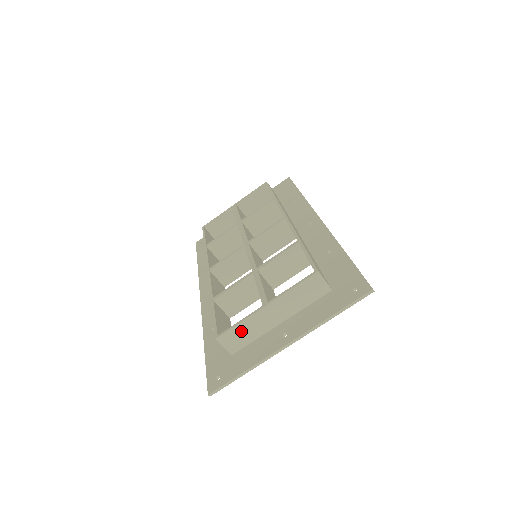
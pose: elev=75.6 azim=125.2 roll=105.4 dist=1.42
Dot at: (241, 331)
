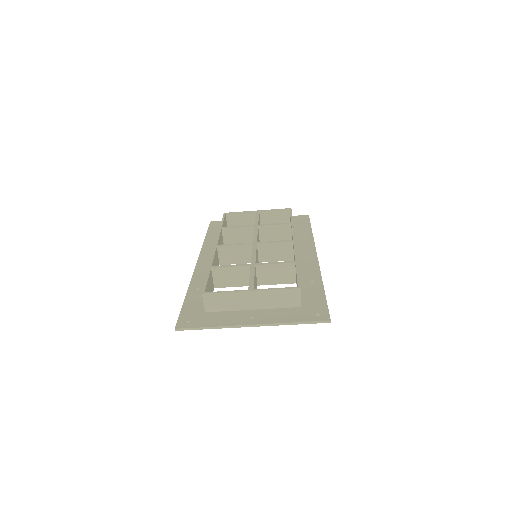
Dot at: (223, 299)
